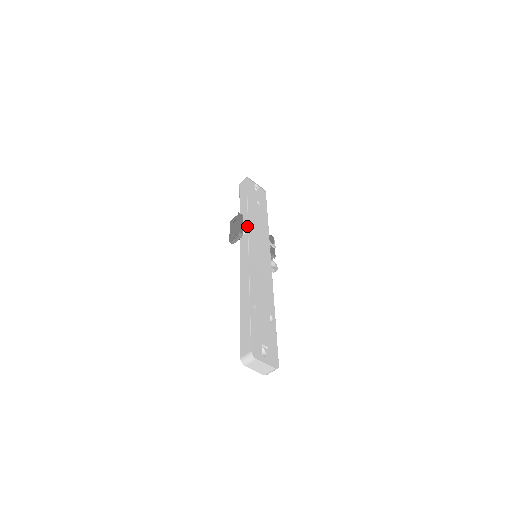
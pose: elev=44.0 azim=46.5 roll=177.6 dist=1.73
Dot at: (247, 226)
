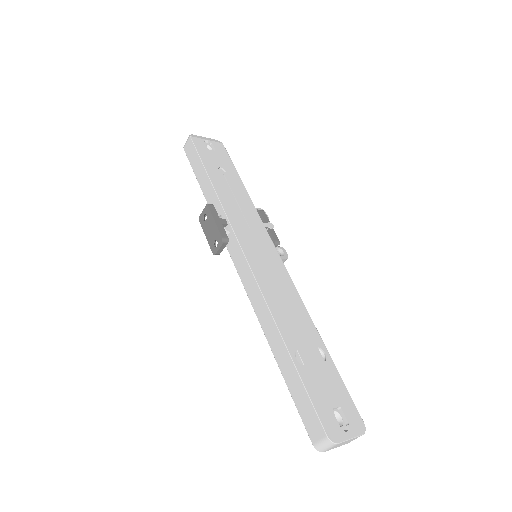
Dot at: (227, 220)
